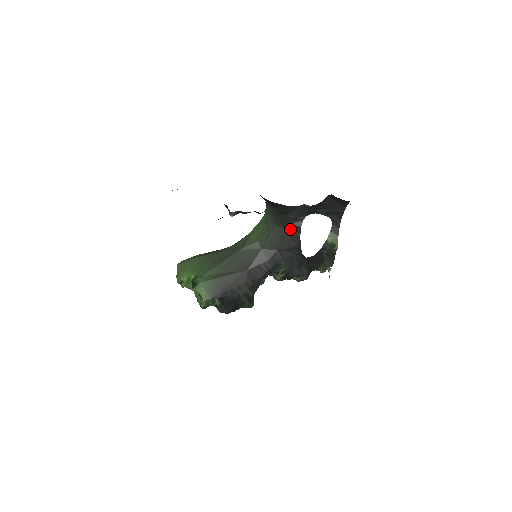
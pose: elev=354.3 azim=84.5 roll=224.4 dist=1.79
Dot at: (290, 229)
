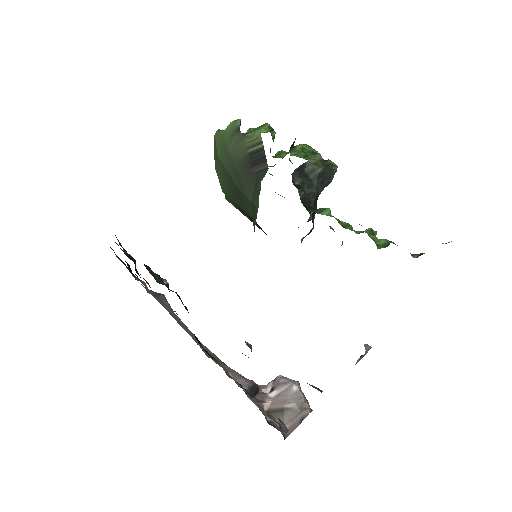
Dot at: occluded
